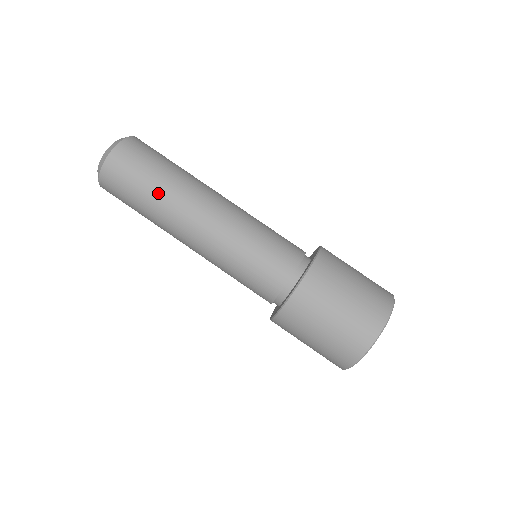
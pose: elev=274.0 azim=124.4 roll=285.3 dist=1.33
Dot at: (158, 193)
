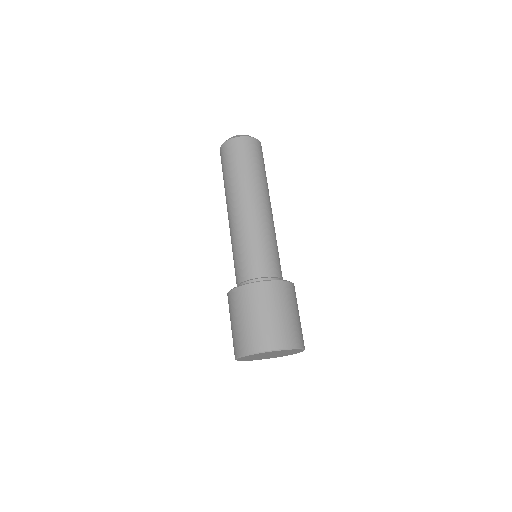
Dot at: (241, 175)
